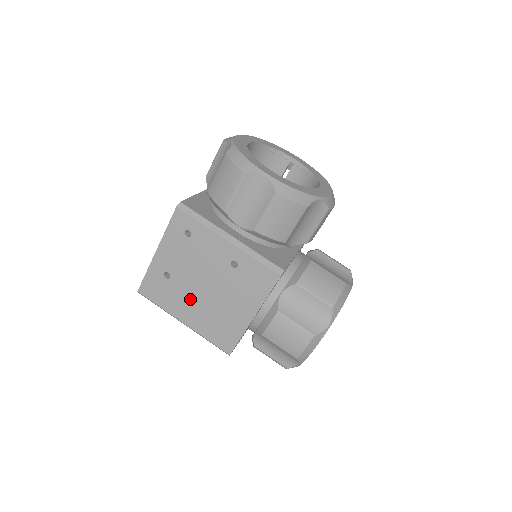
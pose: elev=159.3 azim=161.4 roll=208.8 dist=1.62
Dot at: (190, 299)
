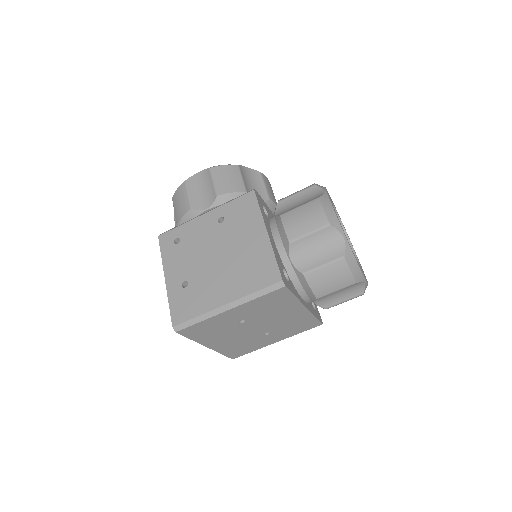
Dot at: (214, 279)
